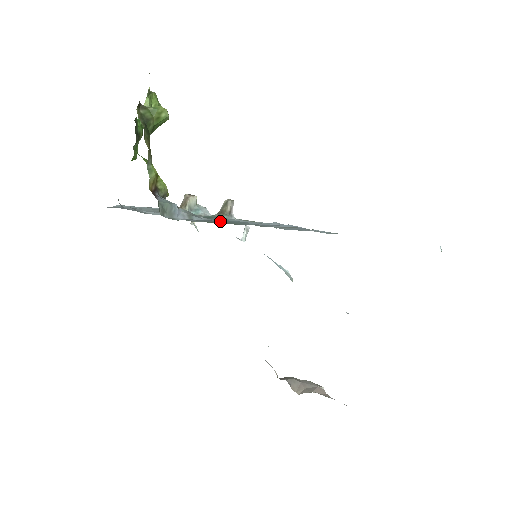
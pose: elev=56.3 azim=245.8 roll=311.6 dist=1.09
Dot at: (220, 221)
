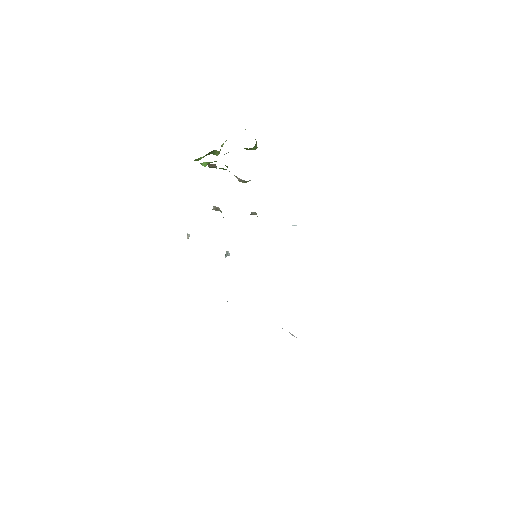
Dot at: occluded
